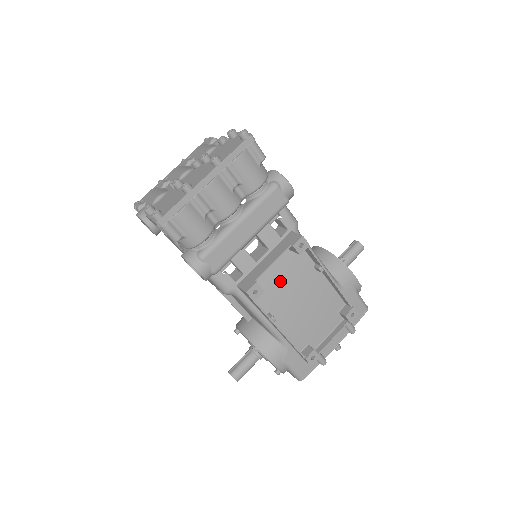
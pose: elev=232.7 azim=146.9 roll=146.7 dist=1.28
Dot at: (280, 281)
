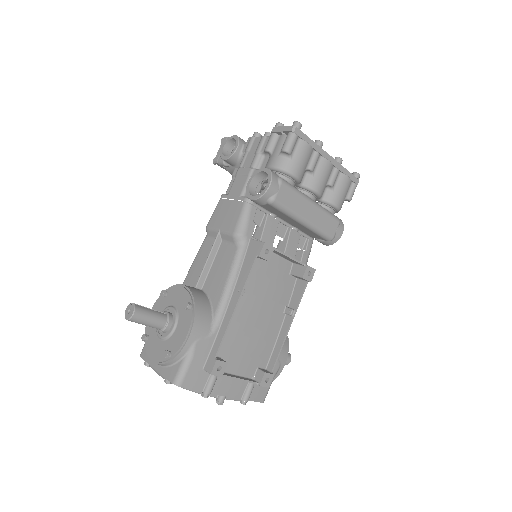
Dot at: (267, 281)
